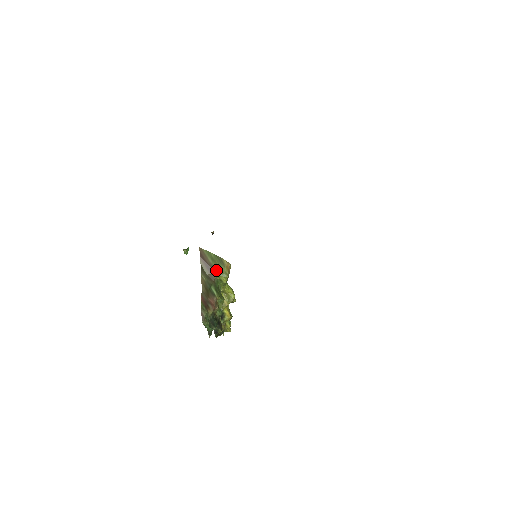
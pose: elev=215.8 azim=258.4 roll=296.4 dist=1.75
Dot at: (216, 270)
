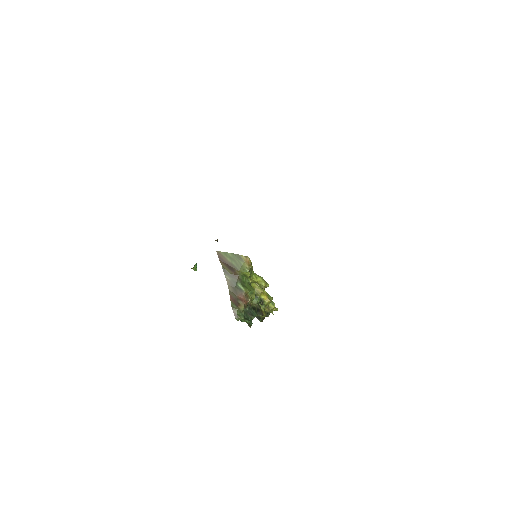
Dot at: (237, 268)
